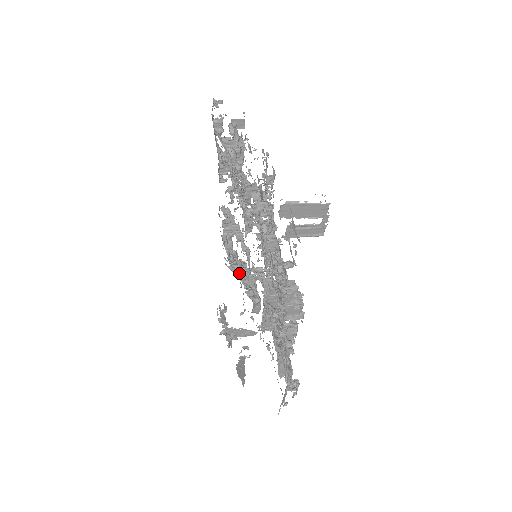
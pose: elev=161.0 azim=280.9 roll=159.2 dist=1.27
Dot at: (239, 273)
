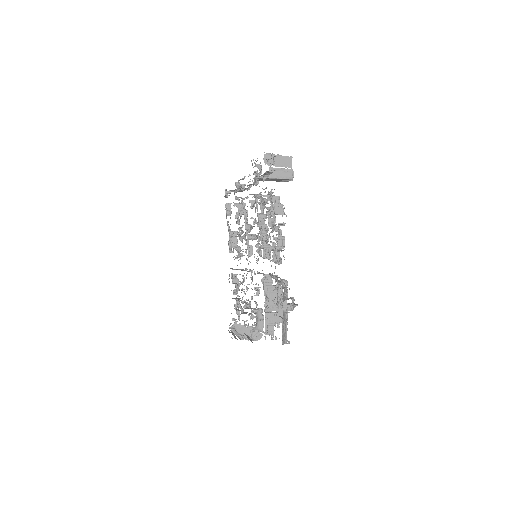
Dot at: (245, 302)
